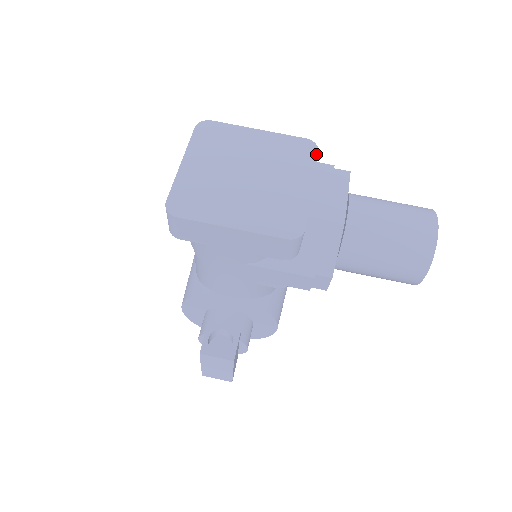
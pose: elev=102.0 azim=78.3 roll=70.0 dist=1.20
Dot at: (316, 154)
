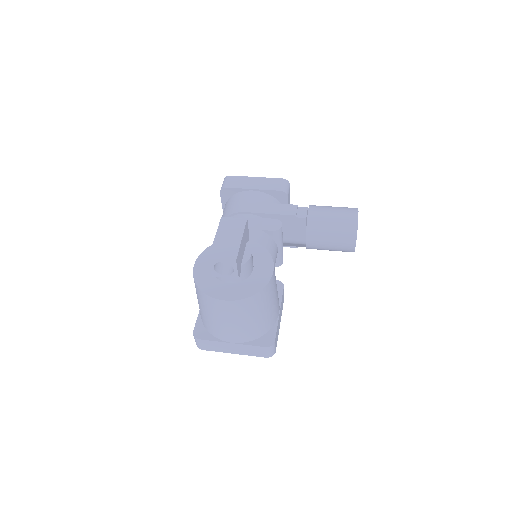
Dot at: occluded
